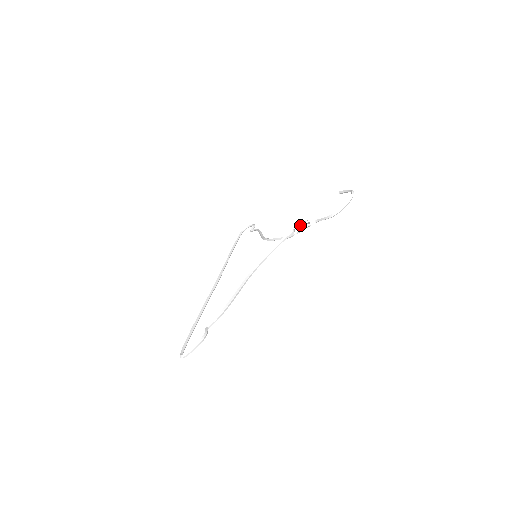
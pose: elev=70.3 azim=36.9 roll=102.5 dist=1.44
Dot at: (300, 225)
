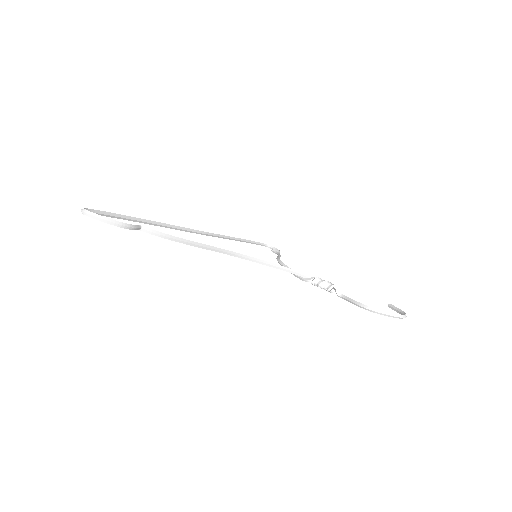
Dot at: (325, 281)
